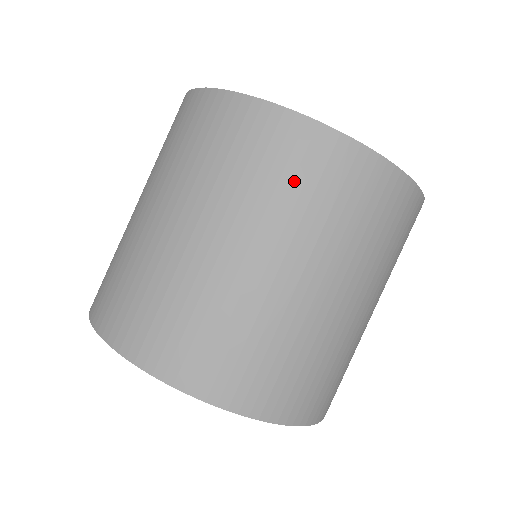
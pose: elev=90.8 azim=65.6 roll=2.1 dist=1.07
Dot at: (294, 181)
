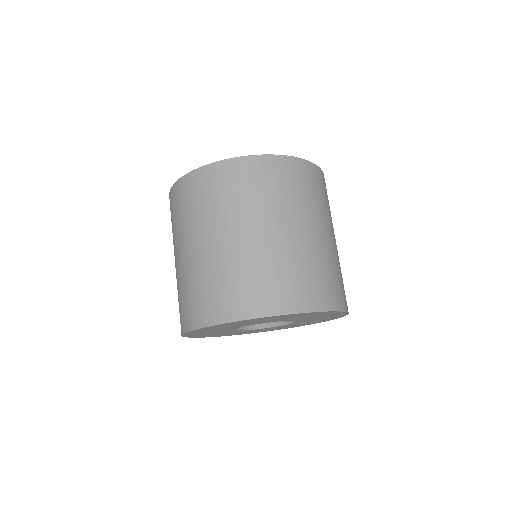
Dot at: (251, 187)
